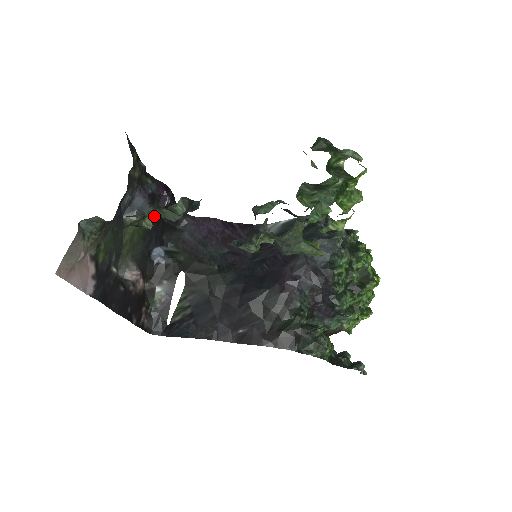
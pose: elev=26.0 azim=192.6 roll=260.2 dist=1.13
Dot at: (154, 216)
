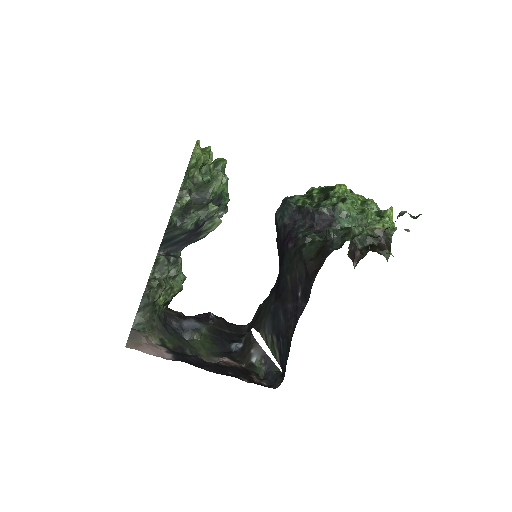
Dot at: (159, 281)
